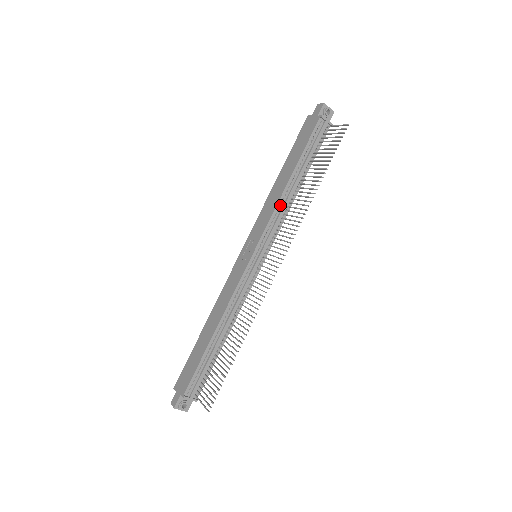
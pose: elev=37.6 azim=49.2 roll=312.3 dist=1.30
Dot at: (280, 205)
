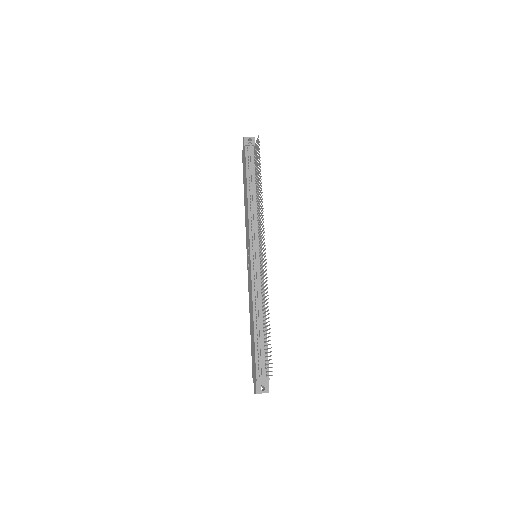
Dot at: (251, 213)
